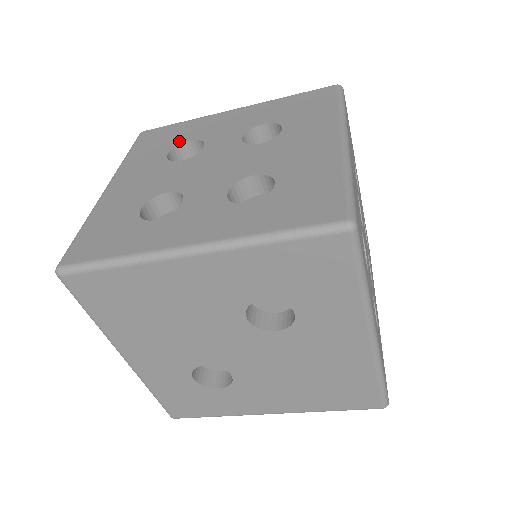
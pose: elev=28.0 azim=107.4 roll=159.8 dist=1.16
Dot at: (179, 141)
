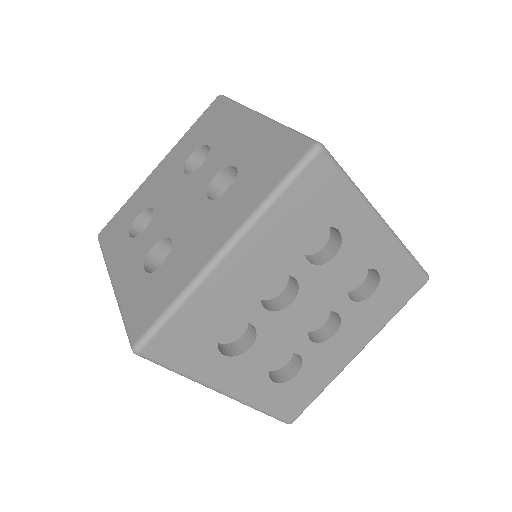
Dot at: (207, 139)
